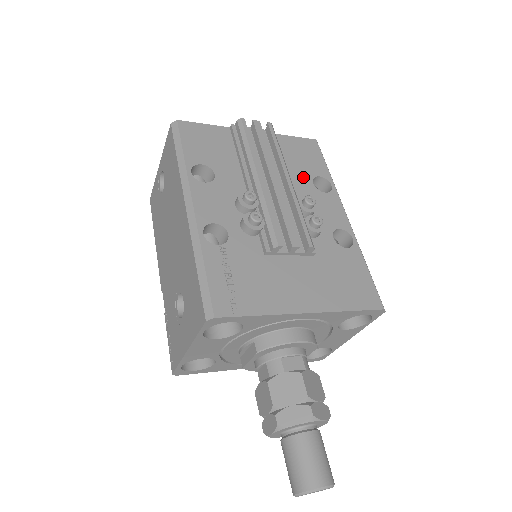
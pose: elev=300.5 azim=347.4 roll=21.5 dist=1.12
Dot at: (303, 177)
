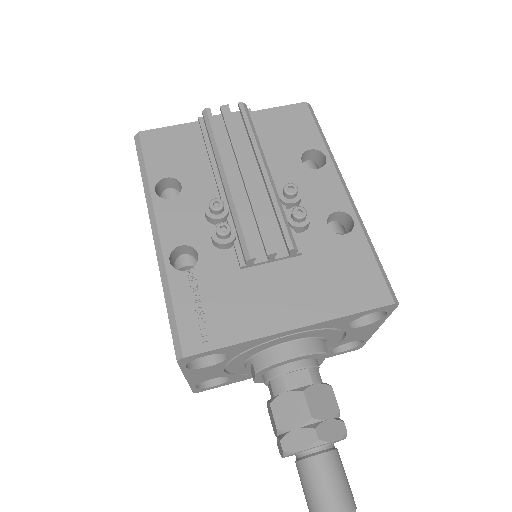
Dot at: (289, 157)
